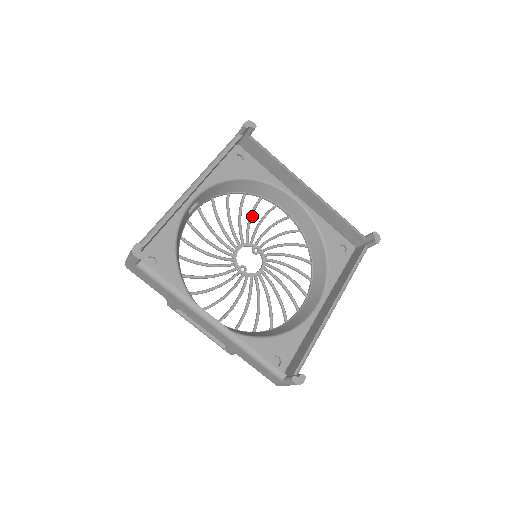
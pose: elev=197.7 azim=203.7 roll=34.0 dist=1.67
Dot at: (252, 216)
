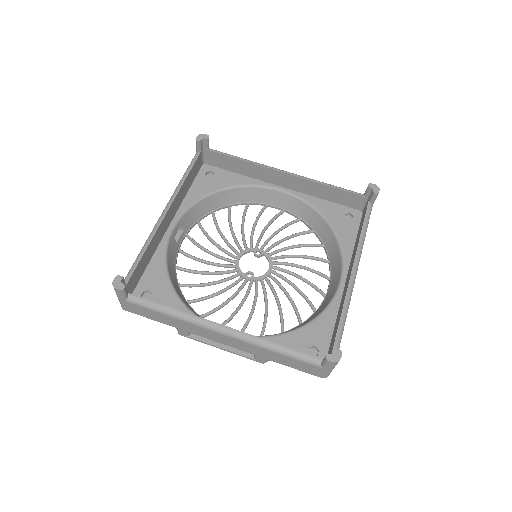
Dot at: (243, 223)
